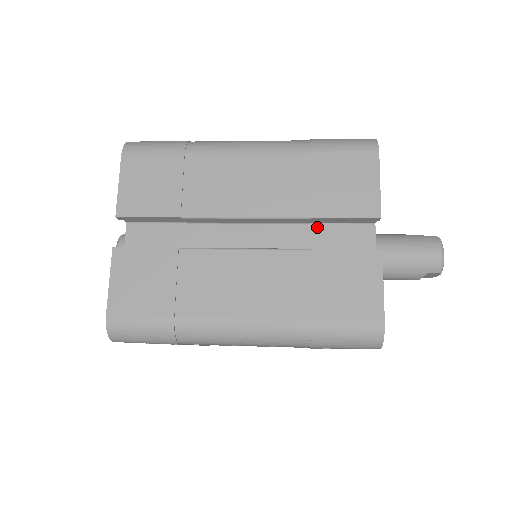
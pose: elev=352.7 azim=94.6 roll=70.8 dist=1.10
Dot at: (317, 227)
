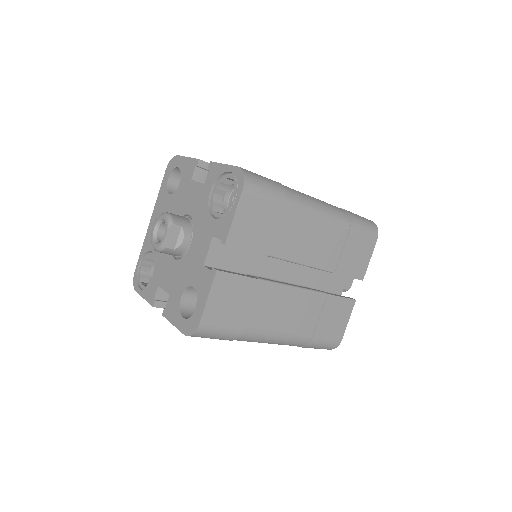
Dot at: occluded
